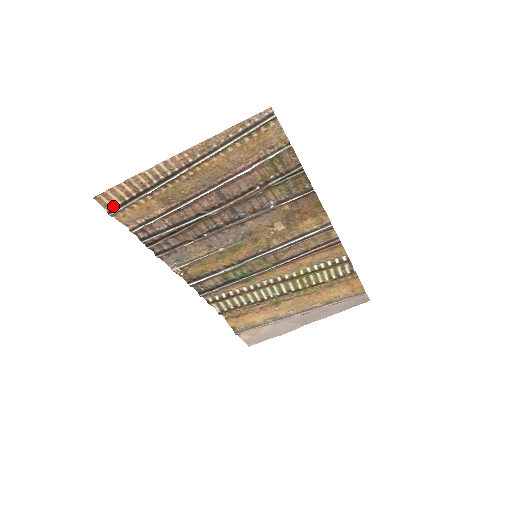
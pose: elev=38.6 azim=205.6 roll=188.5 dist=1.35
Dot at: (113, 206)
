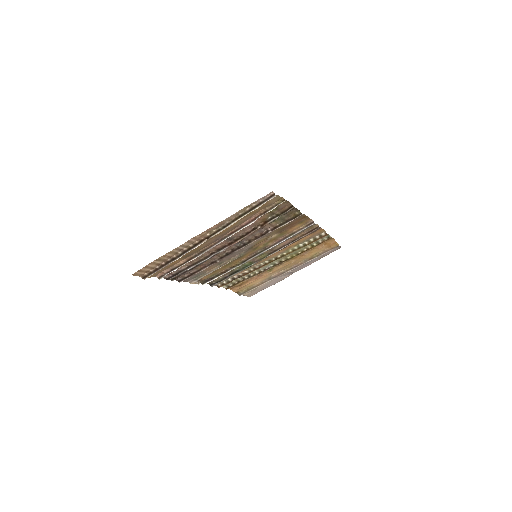
Dot at: (146, 273)
